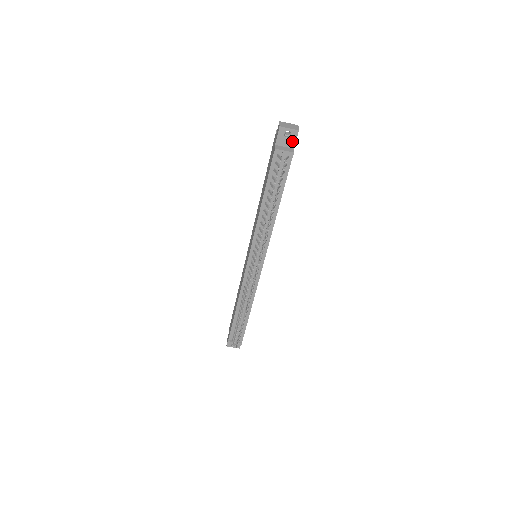
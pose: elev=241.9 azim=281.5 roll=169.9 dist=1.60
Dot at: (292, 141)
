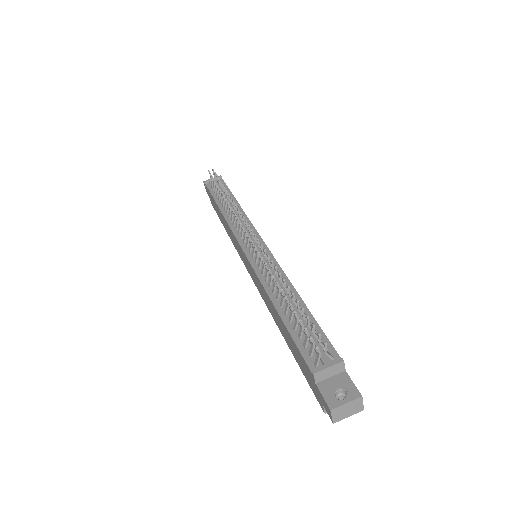
Dot at: occluded
